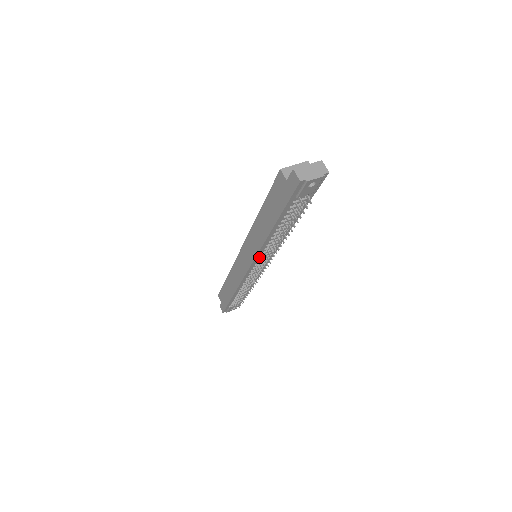
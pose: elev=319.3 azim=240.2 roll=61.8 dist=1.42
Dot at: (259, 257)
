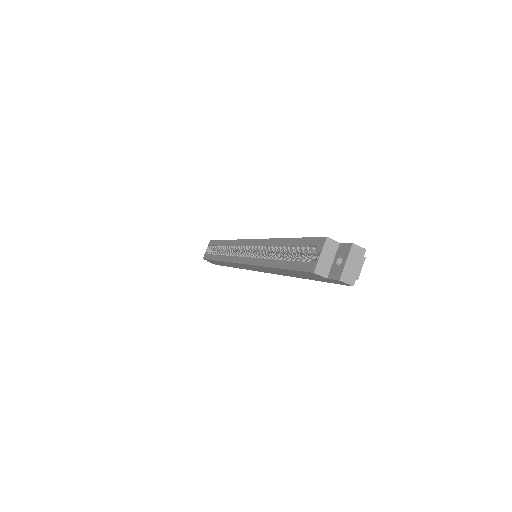
Dot at: occluded
